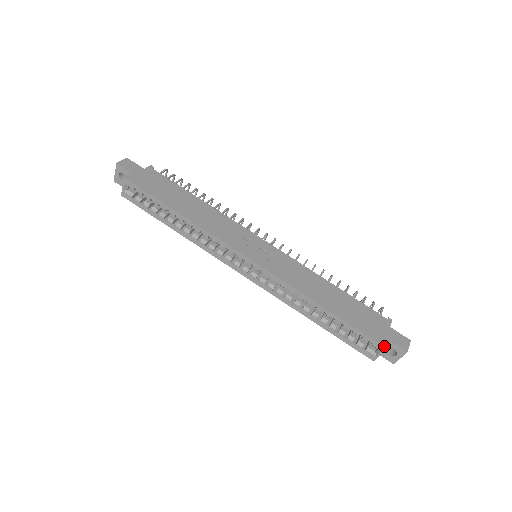
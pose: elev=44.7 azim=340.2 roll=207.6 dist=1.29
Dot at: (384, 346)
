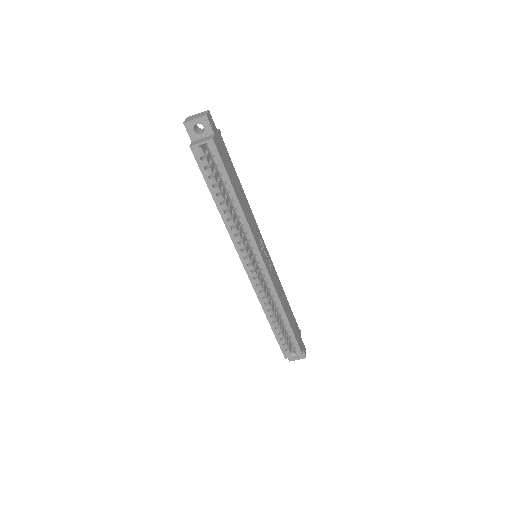
Dot at: (302, 353)
